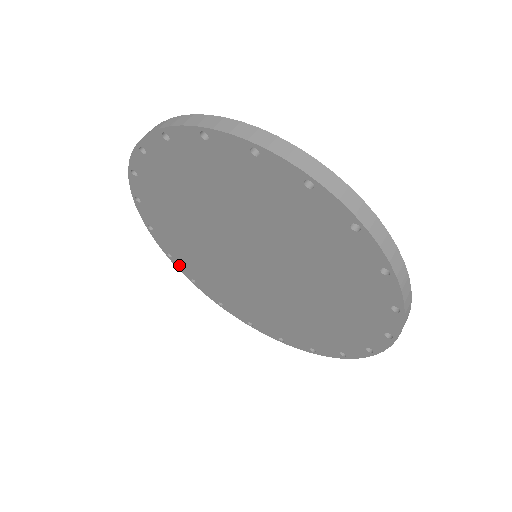
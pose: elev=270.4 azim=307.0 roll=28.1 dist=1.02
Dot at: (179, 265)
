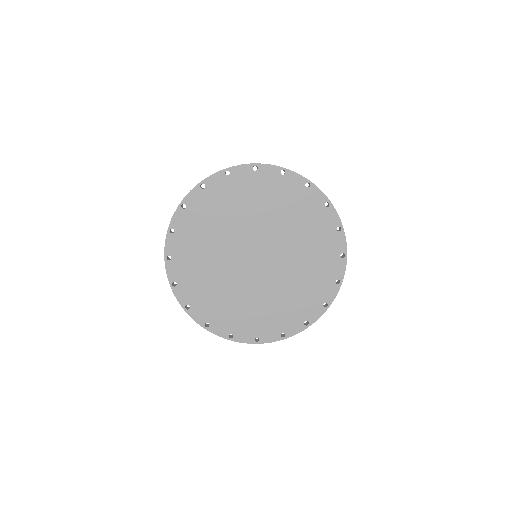
Dot at: (216, 329)
